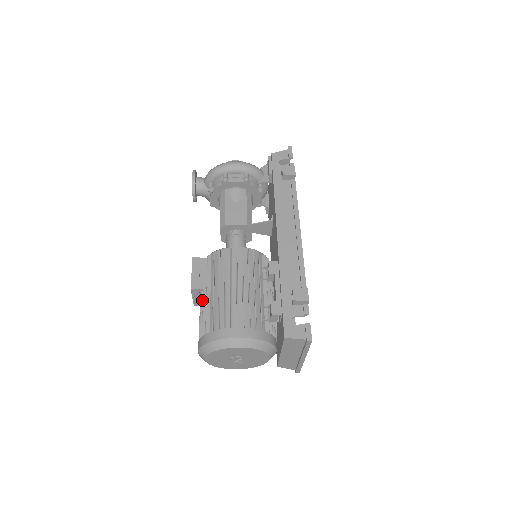
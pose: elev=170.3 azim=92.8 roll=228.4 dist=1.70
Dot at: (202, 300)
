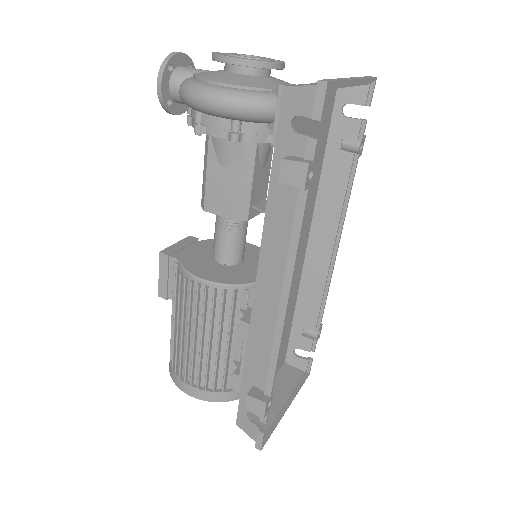
Dot at: occluded
